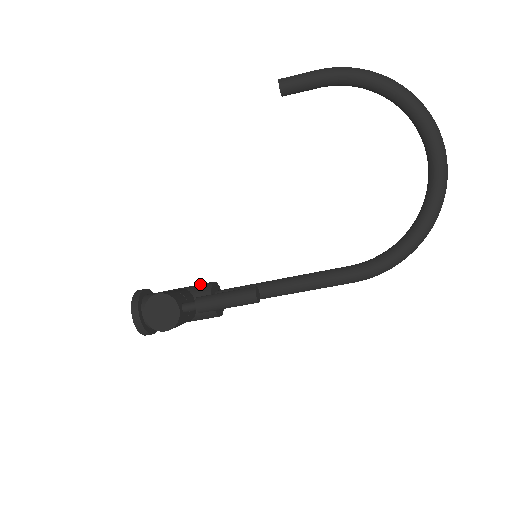
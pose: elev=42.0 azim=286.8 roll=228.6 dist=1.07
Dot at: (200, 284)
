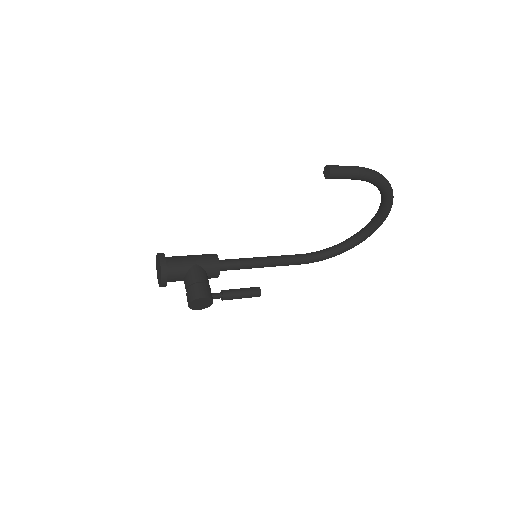
Dot at: (209, 261)
